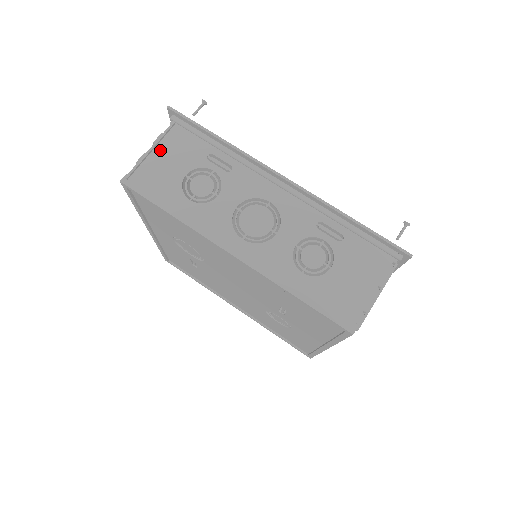
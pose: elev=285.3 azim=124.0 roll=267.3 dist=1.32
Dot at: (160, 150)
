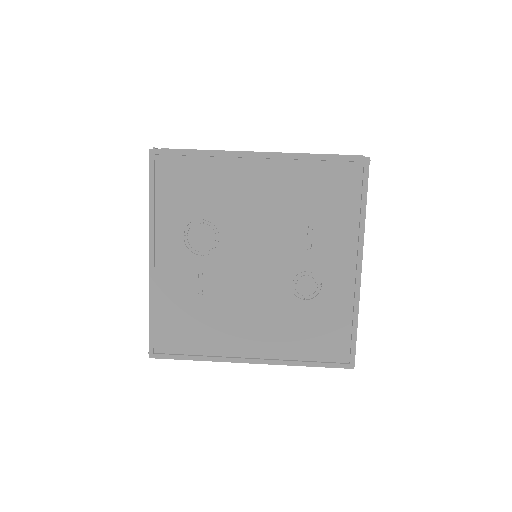
Dot at: occluded
